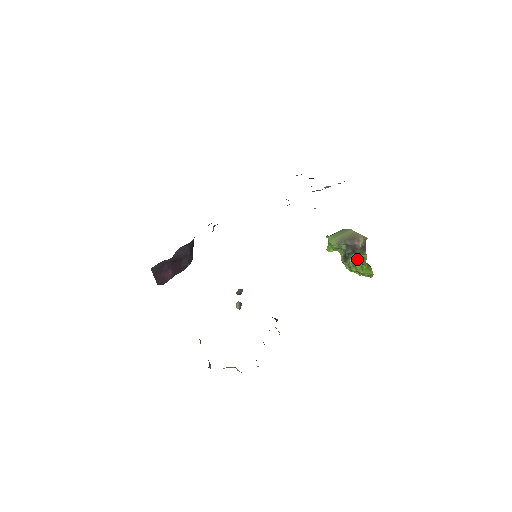
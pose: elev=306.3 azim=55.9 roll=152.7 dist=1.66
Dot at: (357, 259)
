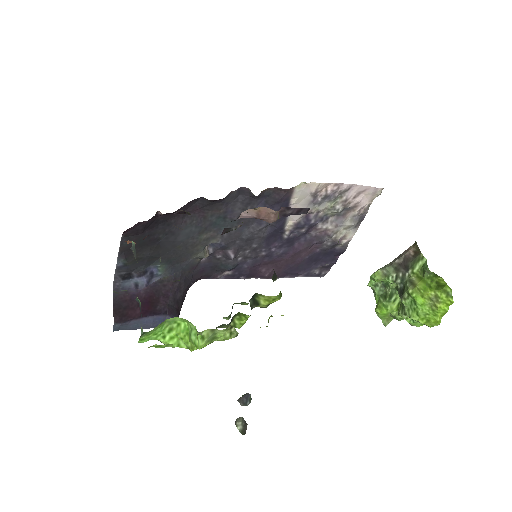
Dot at: (416, 278)
